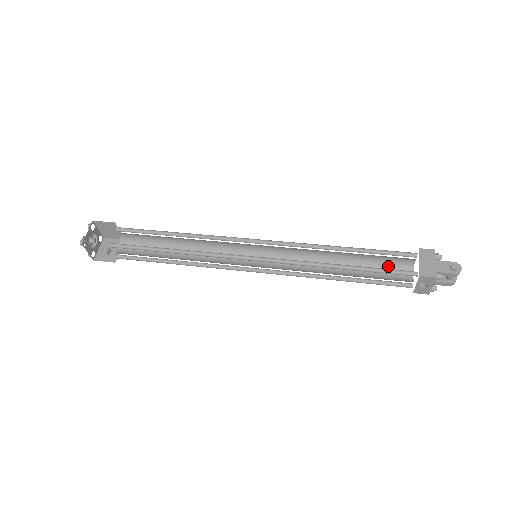
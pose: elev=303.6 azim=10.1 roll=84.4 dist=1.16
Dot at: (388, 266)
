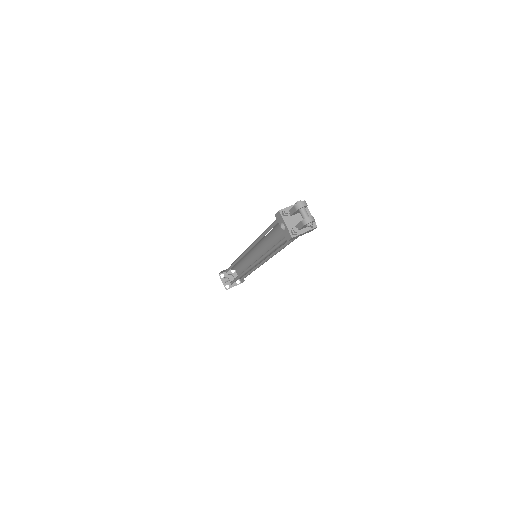
Dot at: occluded
